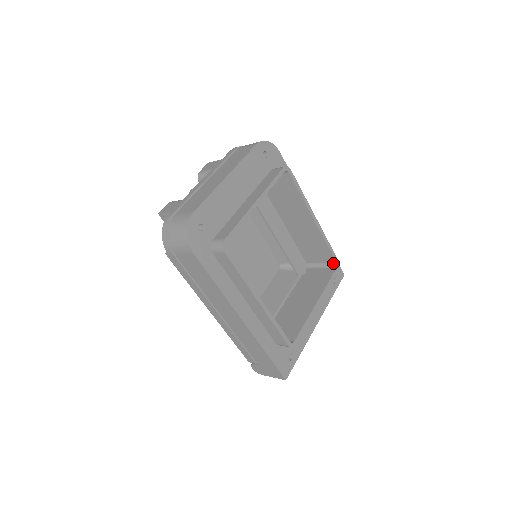
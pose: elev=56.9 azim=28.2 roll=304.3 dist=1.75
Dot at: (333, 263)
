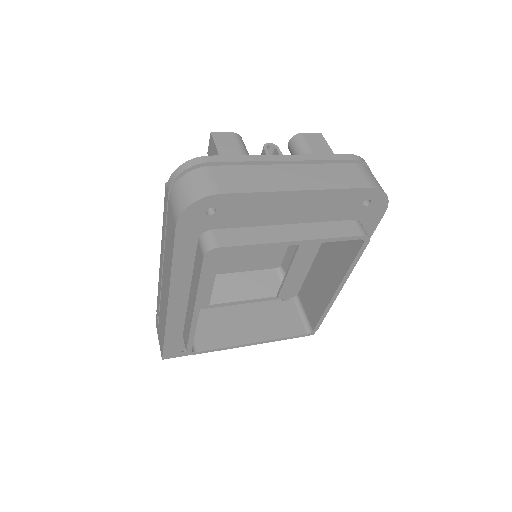
Dot at: (311, 327)
